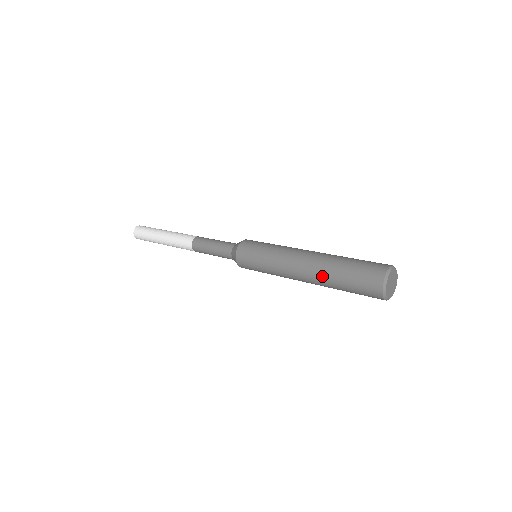
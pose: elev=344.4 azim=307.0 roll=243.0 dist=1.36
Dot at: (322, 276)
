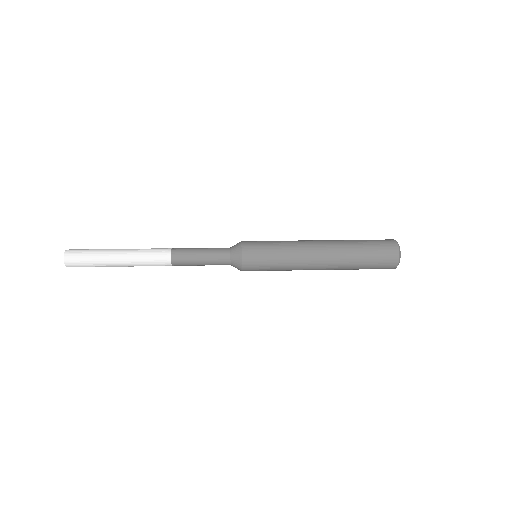
Dot at: (343, 264)
